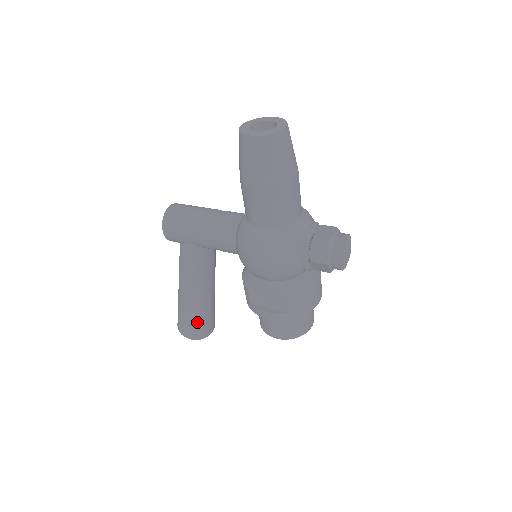
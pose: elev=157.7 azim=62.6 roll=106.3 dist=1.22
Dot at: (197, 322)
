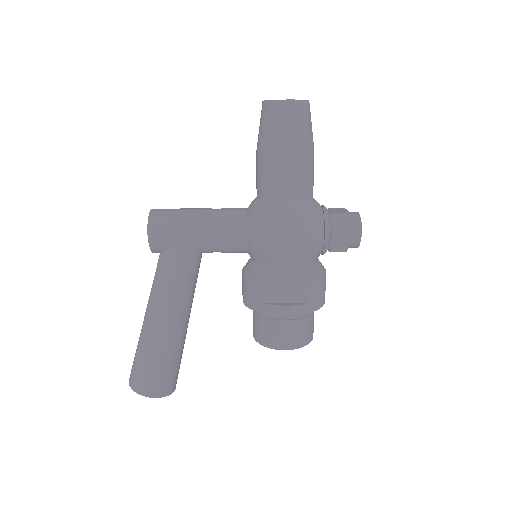
Dot at: (167, 367)
